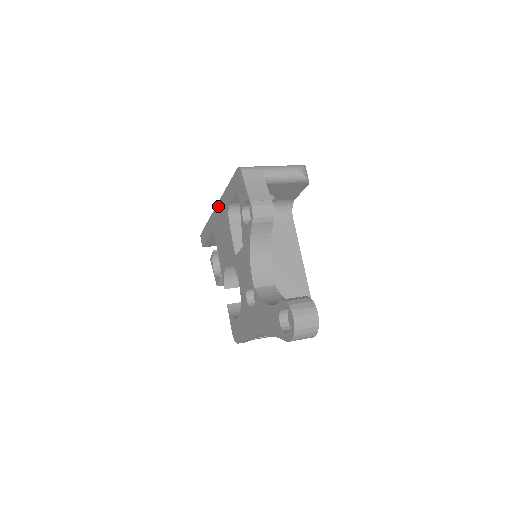
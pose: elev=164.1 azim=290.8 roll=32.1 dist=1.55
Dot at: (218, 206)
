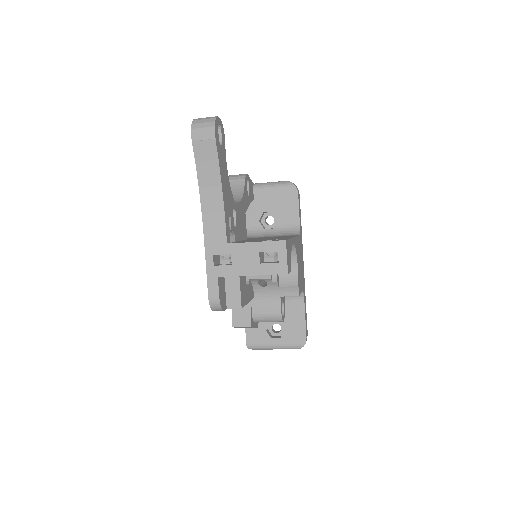
Dot at: occluded
